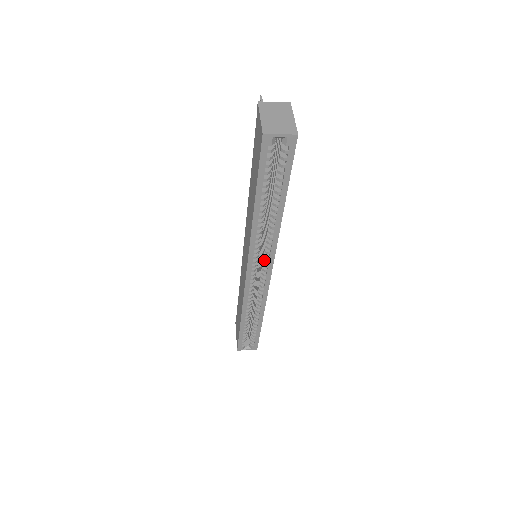
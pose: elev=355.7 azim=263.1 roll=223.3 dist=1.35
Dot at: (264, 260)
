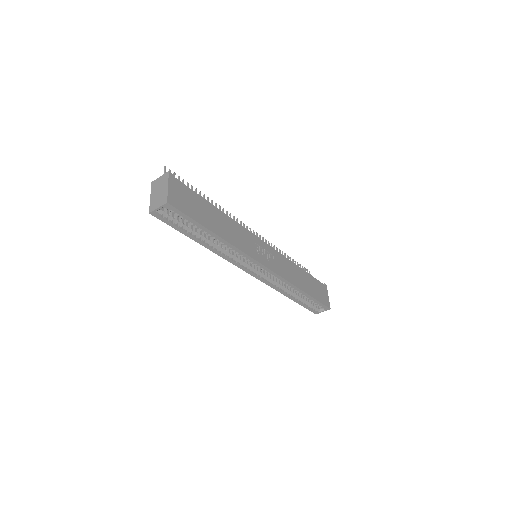
Dot at: occluded
